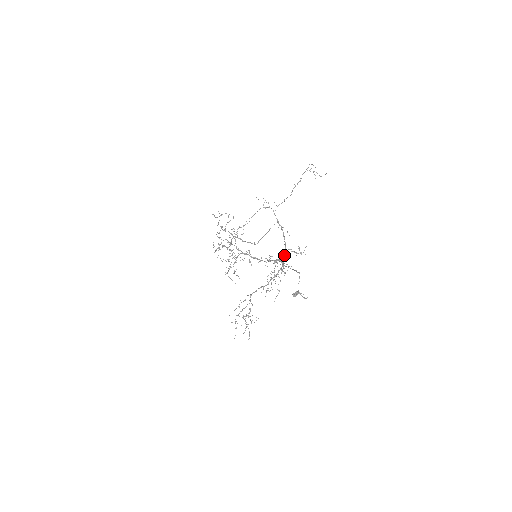
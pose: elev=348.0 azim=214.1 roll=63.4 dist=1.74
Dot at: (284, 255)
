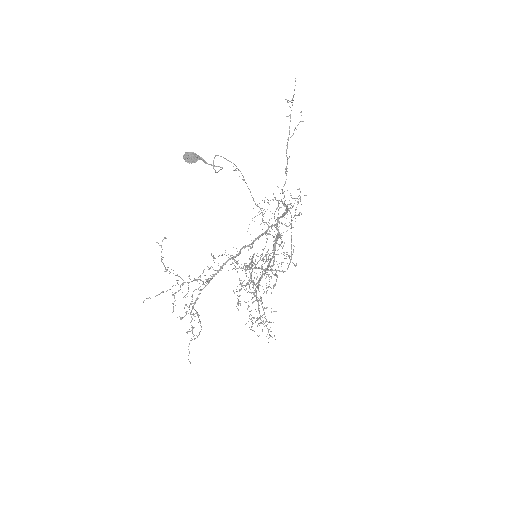
Dot at: (279, 222)
